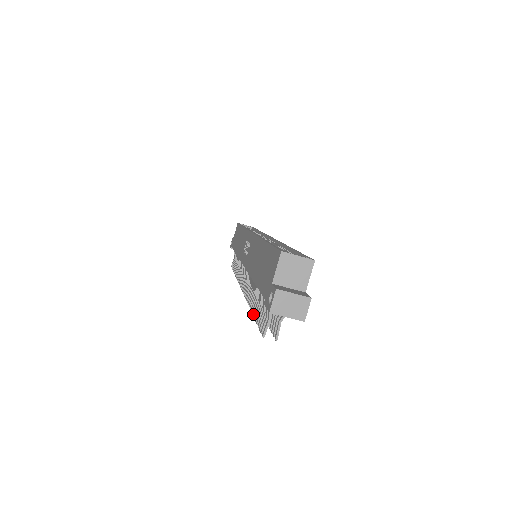
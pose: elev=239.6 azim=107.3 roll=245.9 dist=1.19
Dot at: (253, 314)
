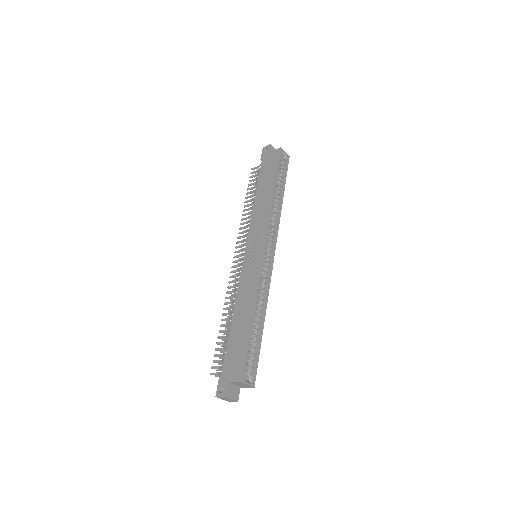
Dot at: (219, 332)
